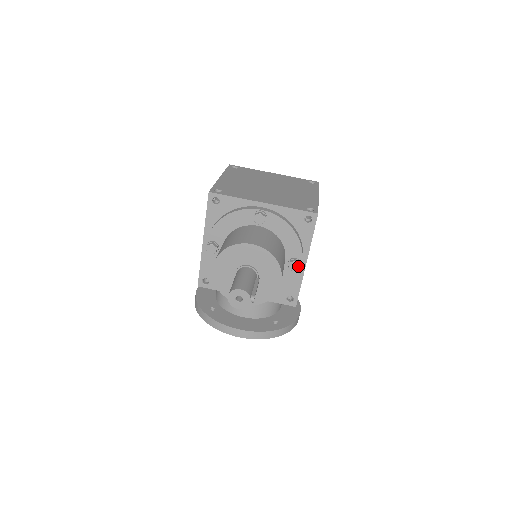
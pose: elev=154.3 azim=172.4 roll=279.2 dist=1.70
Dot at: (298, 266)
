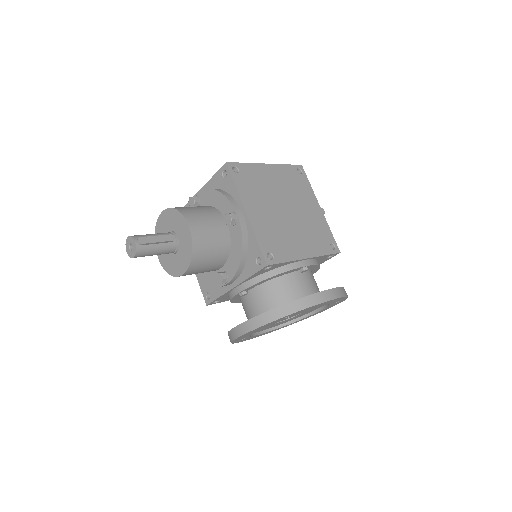
Dot at: (230, 216)
